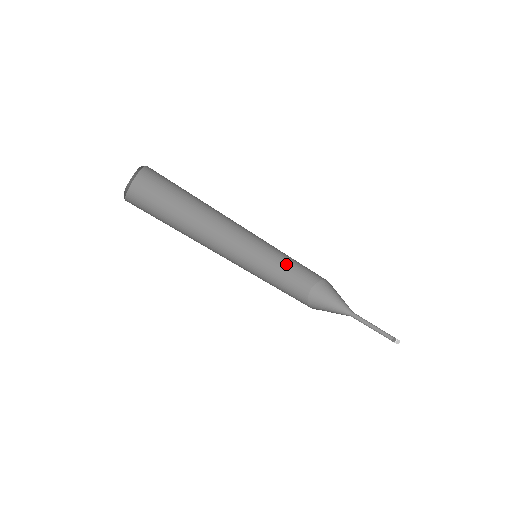
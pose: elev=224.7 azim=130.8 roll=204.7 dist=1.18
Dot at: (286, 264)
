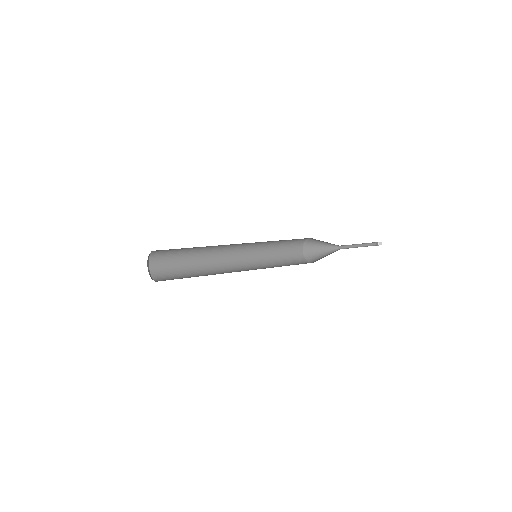
Dot at: occluded
